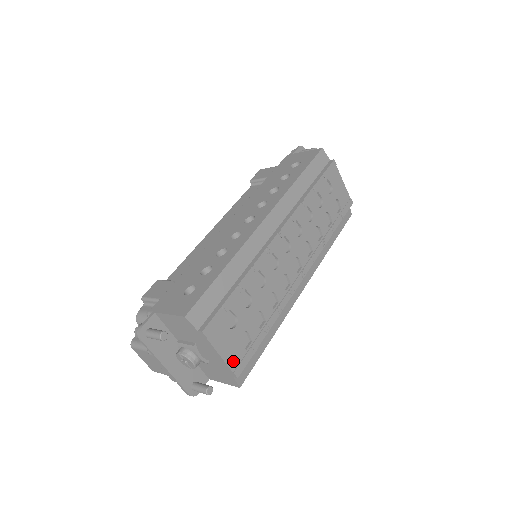
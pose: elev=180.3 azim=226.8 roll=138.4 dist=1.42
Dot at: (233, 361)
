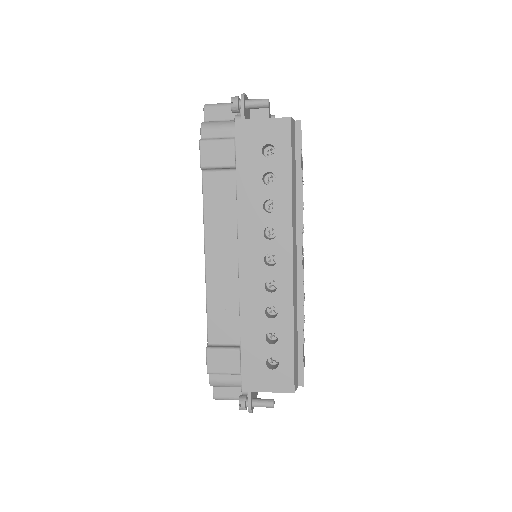
Dot at: occluded
